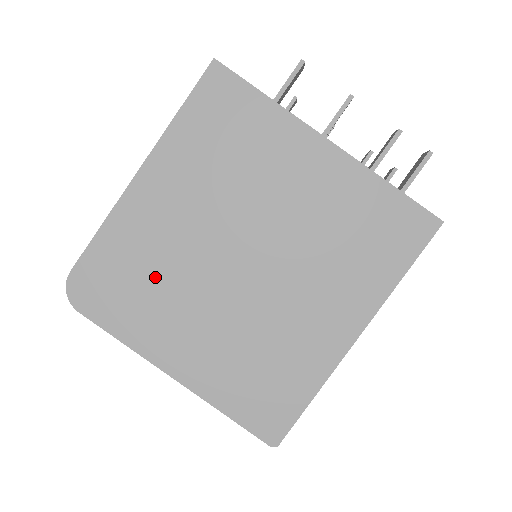
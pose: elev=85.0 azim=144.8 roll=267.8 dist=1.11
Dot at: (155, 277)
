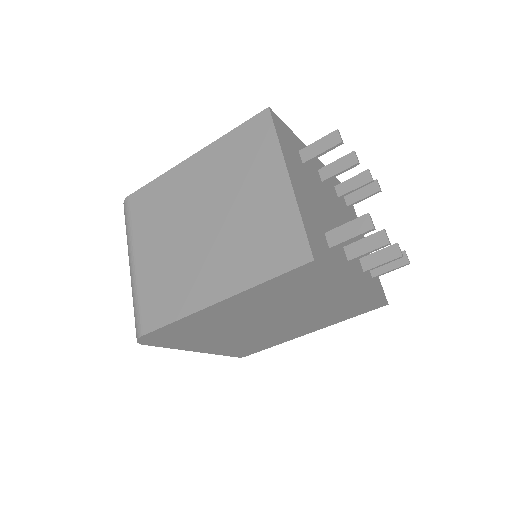
Dot at: (205, 331)
